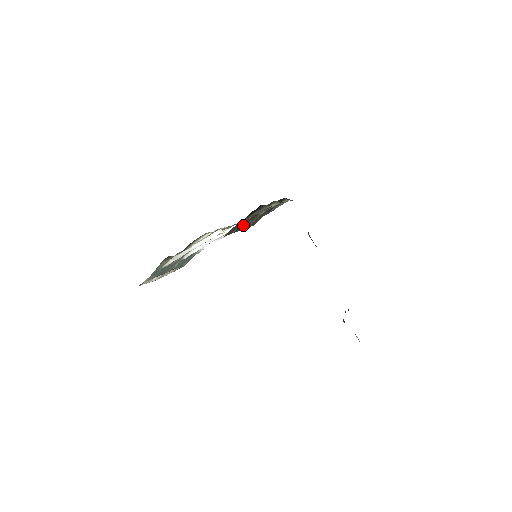
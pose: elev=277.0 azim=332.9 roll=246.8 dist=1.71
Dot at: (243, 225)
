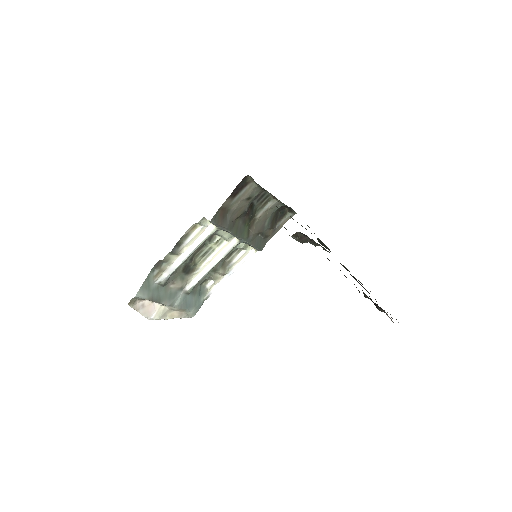
Dot at: (239, 227)
